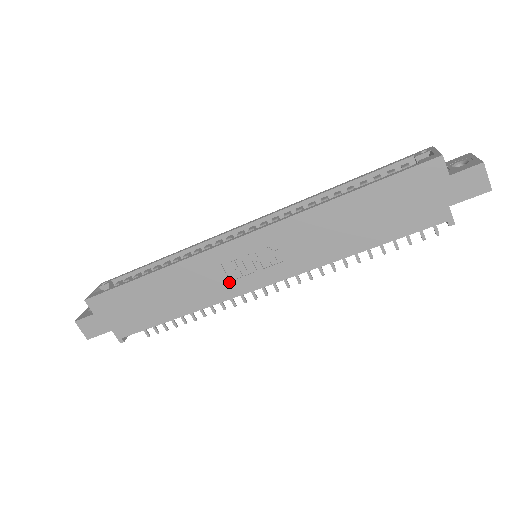
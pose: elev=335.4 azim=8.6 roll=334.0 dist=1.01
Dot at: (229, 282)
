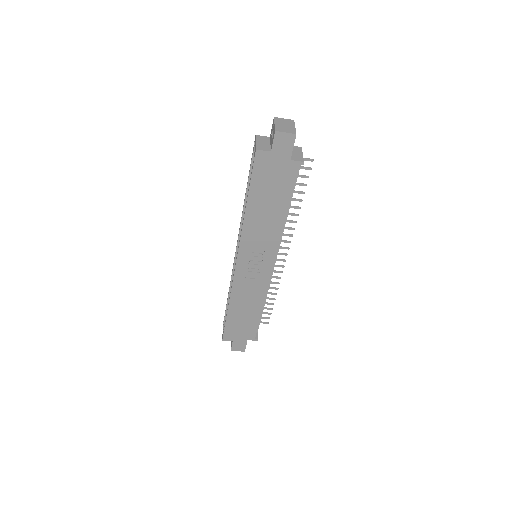
Dot at: (258, 280)
